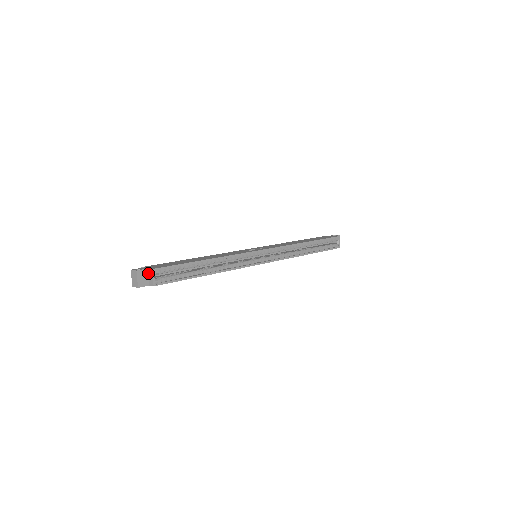
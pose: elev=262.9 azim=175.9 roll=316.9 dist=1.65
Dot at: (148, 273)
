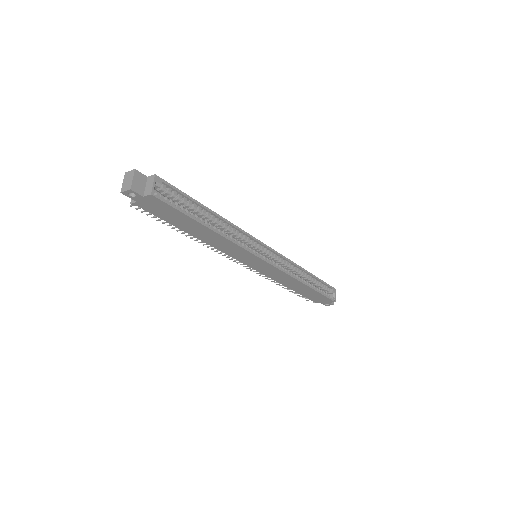
Dot at: (147, 181)
